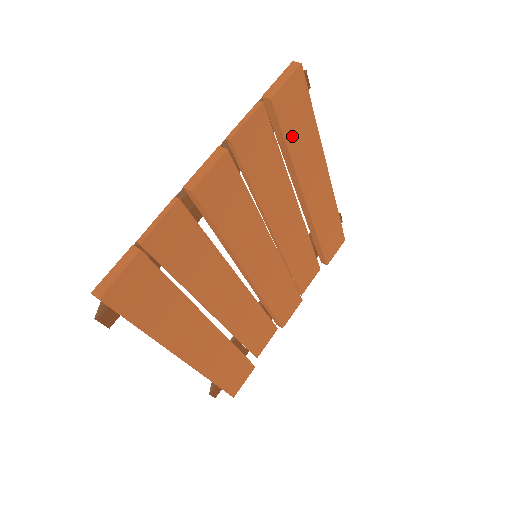
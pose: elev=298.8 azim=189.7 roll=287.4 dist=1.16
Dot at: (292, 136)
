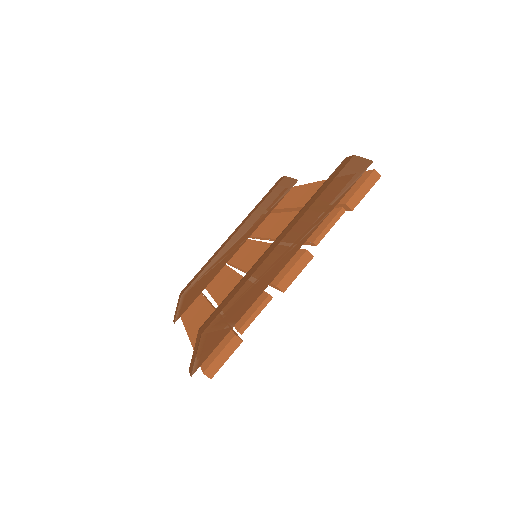
Dot at: occluded
